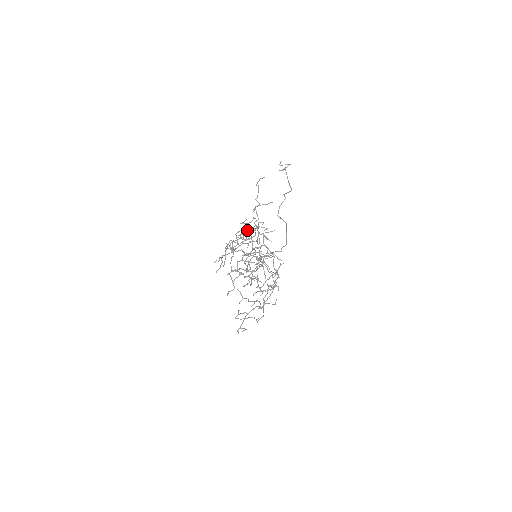
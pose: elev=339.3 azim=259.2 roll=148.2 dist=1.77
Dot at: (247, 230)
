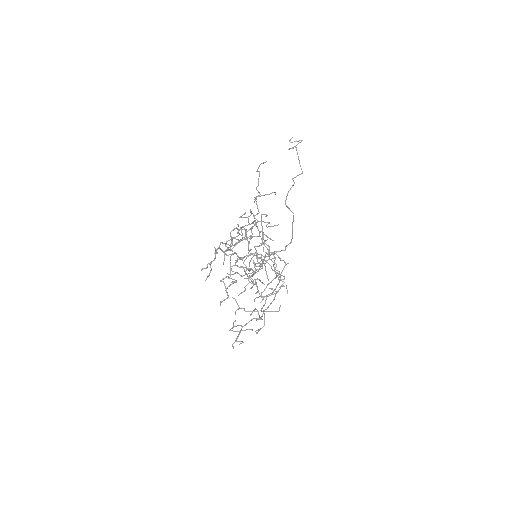
Dot at: (246, 225)
